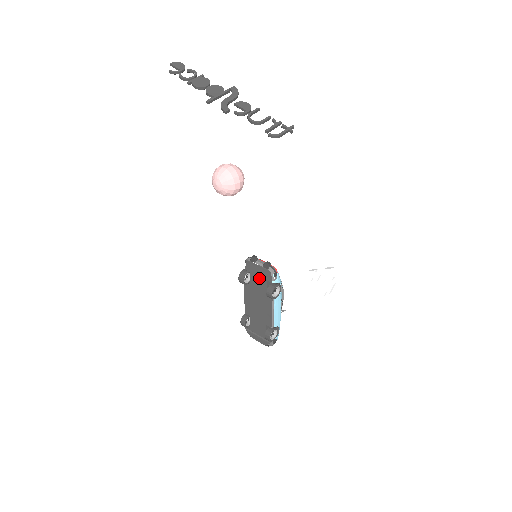
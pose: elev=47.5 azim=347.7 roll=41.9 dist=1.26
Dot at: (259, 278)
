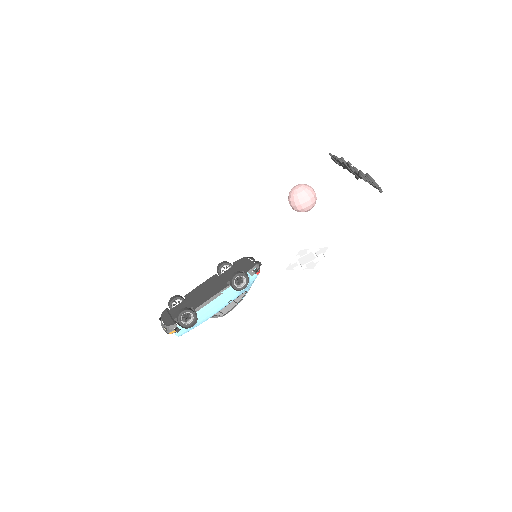
Dot at: (239, 269)
